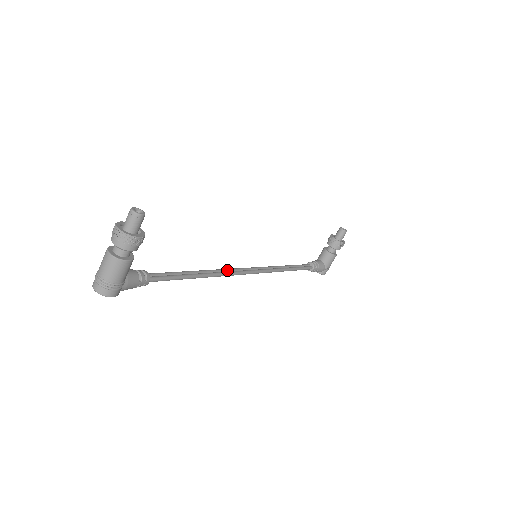
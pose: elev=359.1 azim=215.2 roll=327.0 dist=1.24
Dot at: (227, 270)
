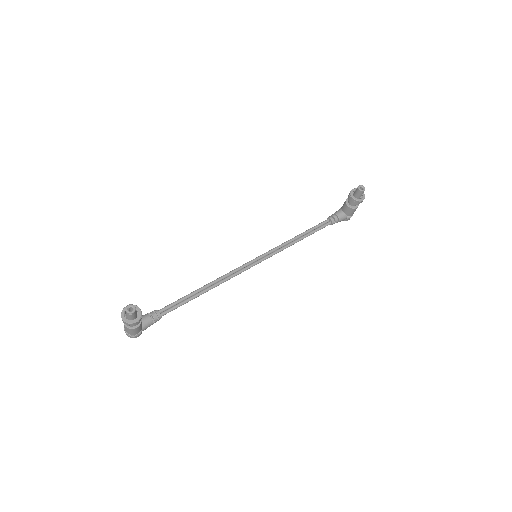
Dot at: (231, 273)
